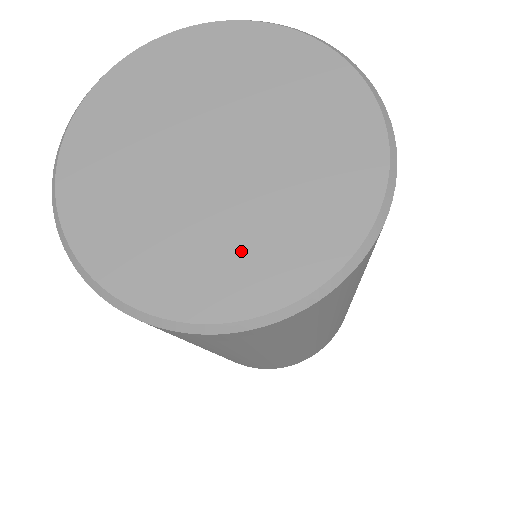
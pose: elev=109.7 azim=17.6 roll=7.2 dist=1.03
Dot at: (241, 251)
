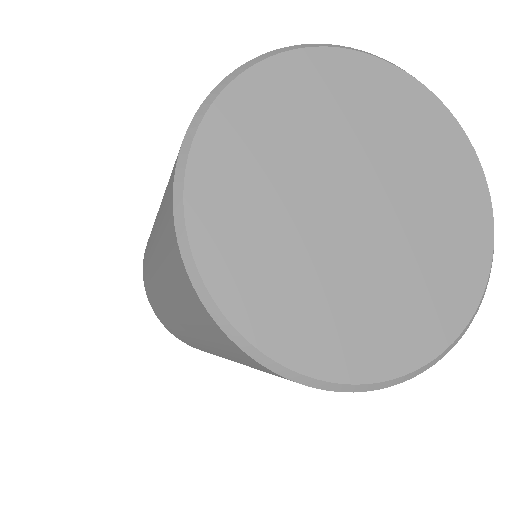
Dot at: (425, 283)
